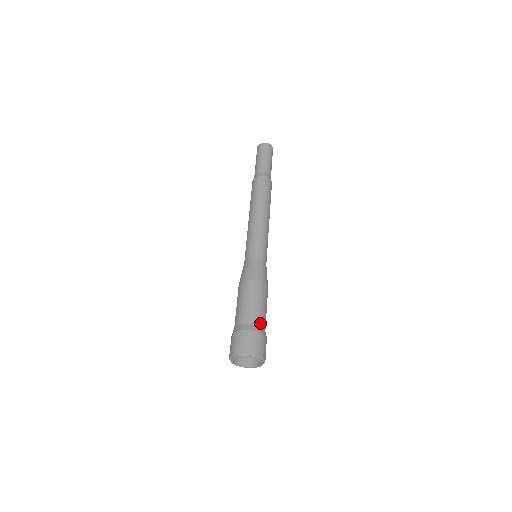
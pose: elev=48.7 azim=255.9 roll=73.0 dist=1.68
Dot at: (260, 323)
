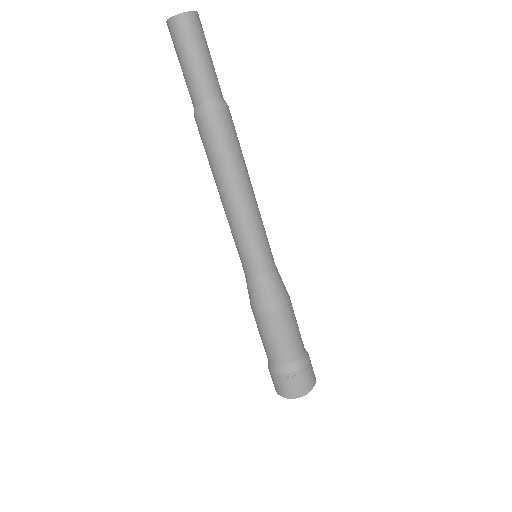
Dot at: (284, 361)
